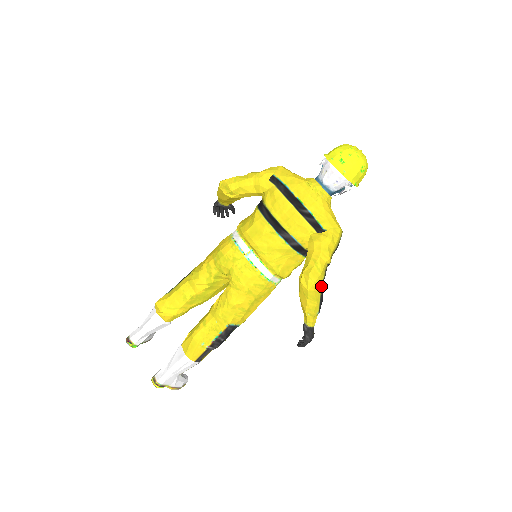
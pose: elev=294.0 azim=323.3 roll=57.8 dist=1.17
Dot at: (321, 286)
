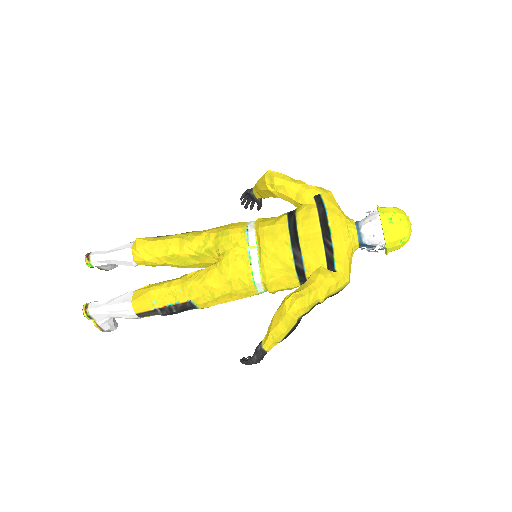
Dot at: (301, 317)
